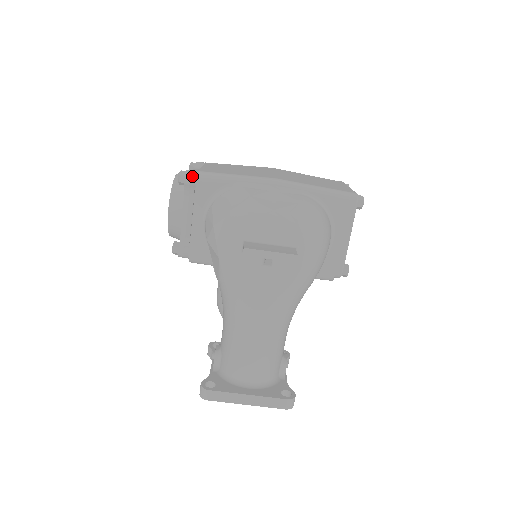
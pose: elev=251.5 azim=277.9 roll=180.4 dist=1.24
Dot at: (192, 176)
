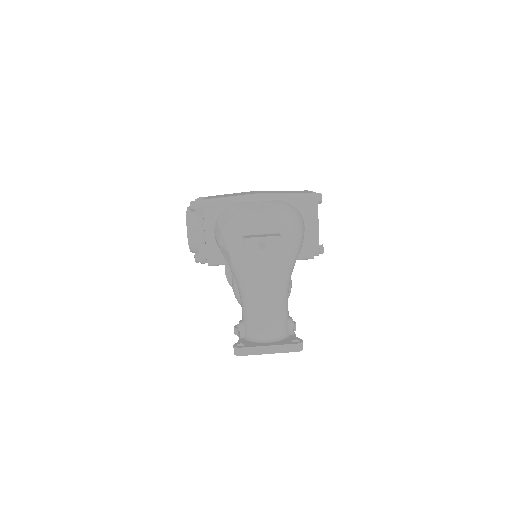
Dot at: (199, 203)
